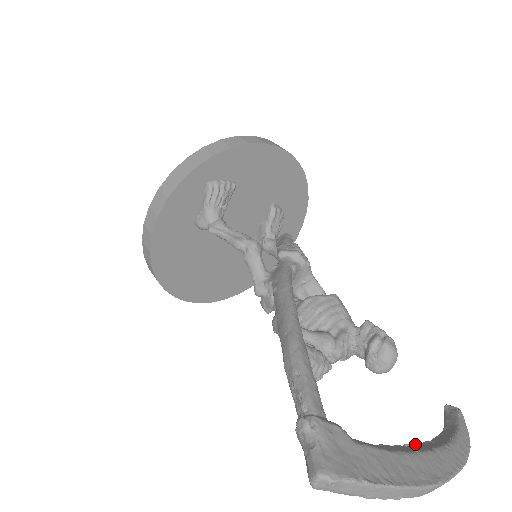
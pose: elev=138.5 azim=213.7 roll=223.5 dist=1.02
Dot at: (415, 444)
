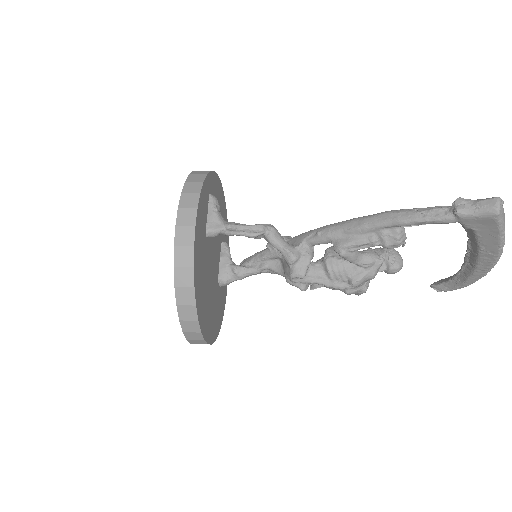
Dot at: (465, 258)
